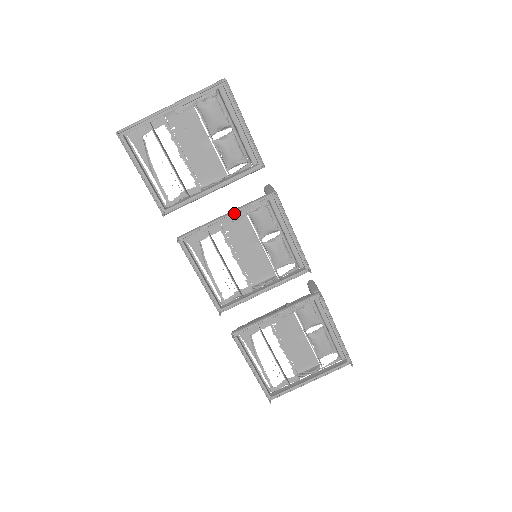
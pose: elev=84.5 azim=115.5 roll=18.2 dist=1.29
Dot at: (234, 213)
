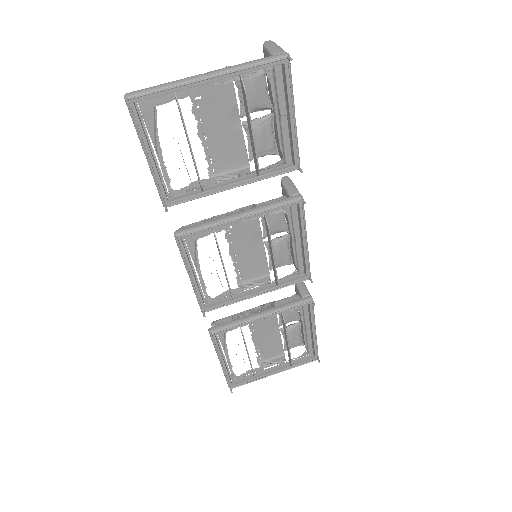
Dot at: (250, 215)
